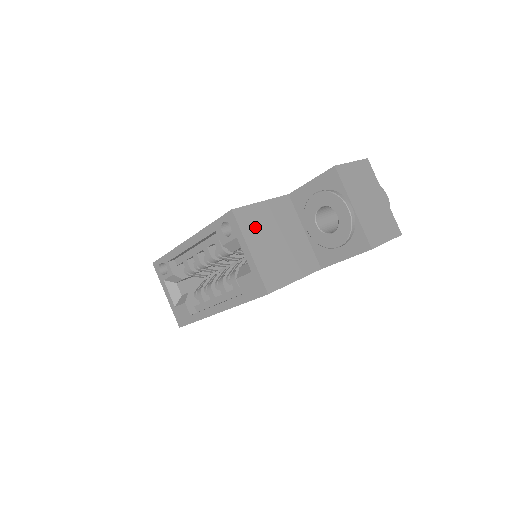
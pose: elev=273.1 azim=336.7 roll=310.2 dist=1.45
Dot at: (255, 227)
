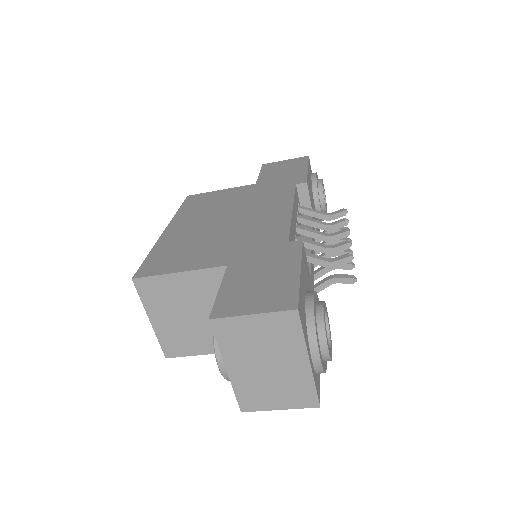
Dot at: (162, 299)
